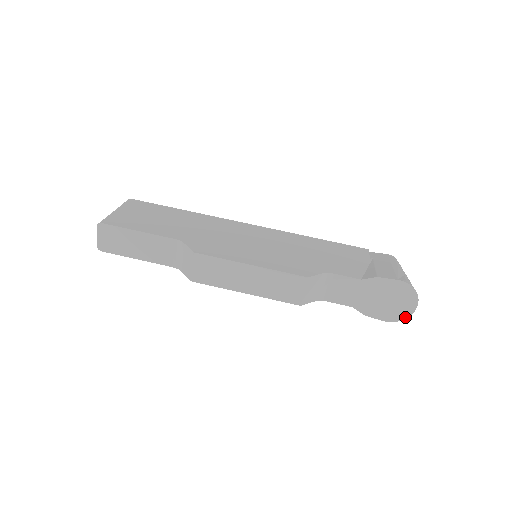
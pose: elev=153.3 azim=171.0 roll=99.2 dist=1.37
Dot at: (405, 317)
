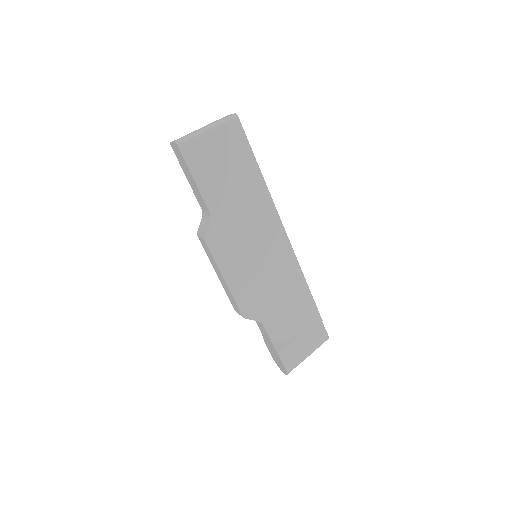
Dot at: (277, 364)
